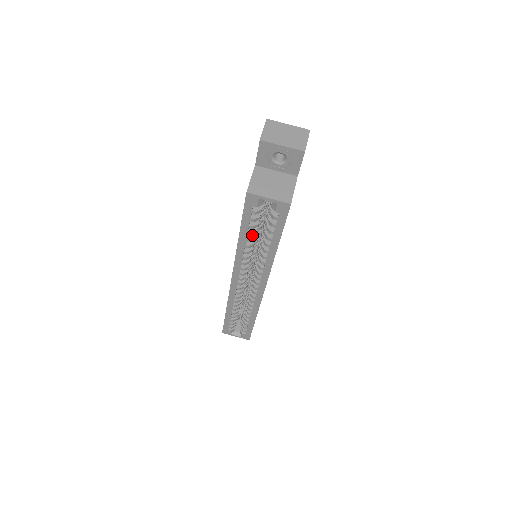
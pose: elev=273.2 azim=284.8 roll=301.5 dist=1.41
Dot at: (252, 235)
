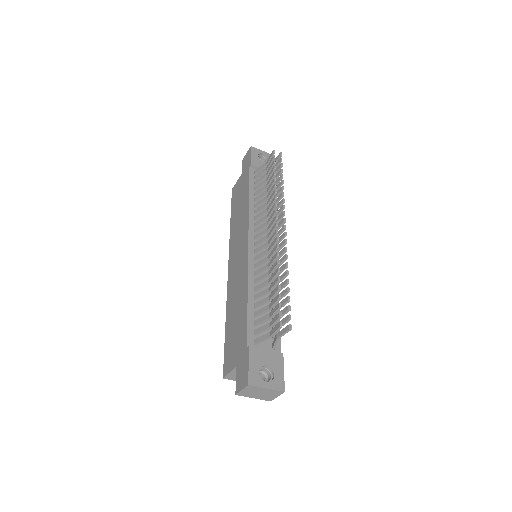
Dot at: occluded
